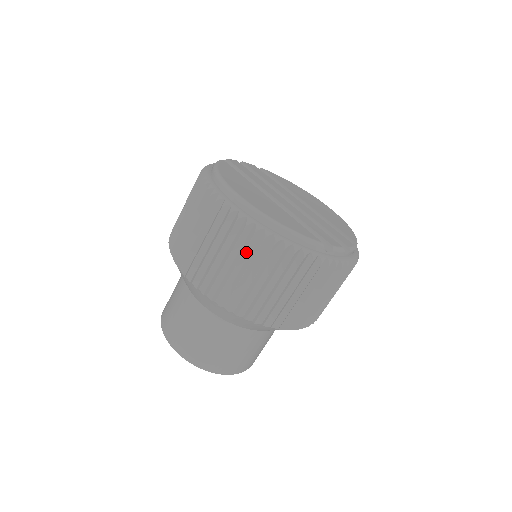
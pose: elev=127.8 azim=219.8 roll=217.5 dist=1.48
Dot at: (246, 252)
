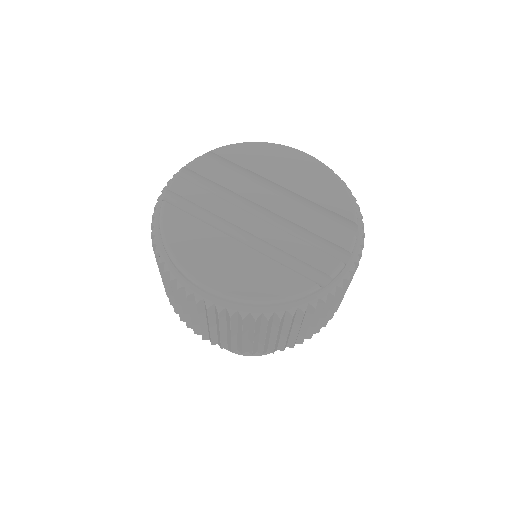
Dot at: (244, 328)
